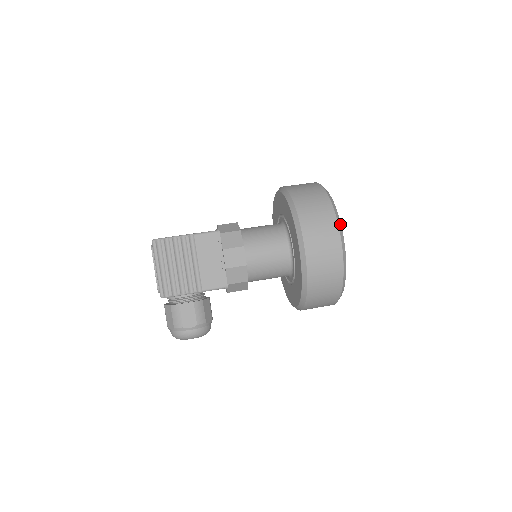
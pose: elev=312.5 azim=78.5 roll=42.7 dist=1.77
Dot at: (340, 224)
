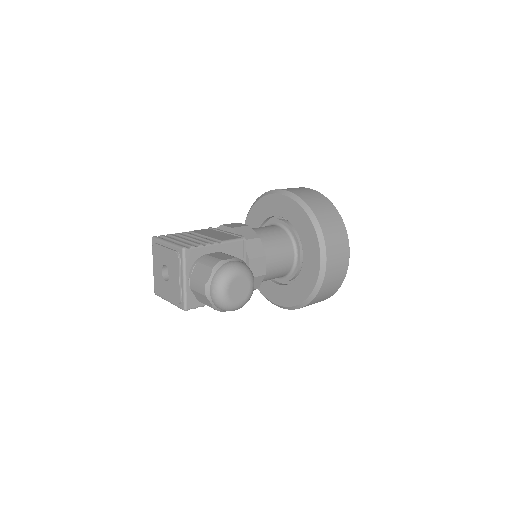
Dot at: occluded
